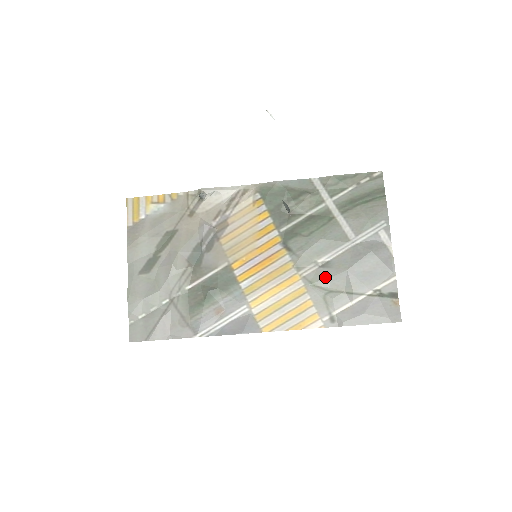
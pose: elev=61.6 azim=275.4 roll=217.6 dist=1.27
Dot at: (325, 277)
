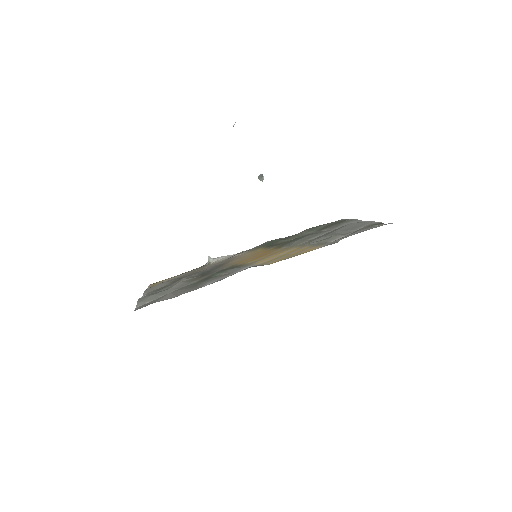
Dot at: (316, 239)
